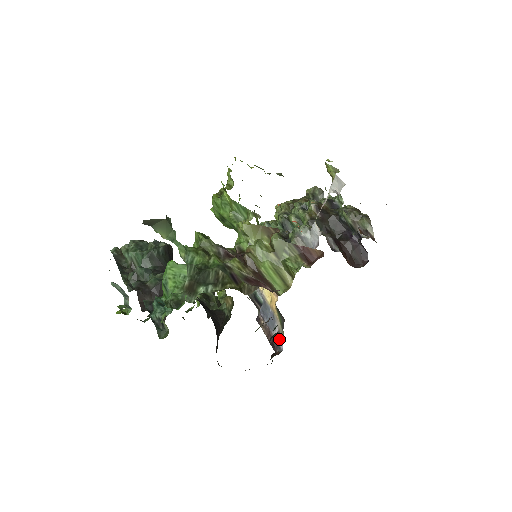
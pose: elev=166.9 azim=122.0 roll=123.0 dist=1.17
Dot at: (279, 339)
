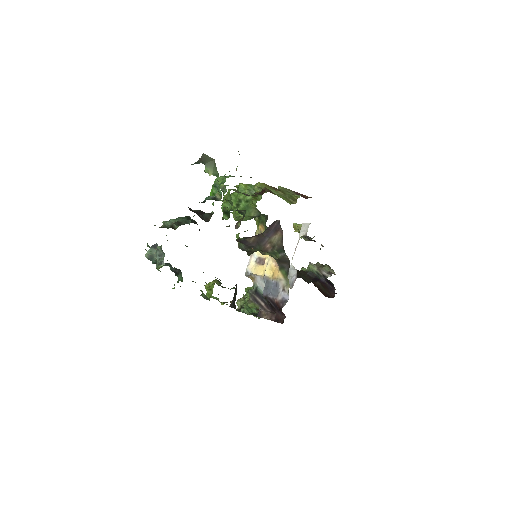
Dot at: (284, 294)
